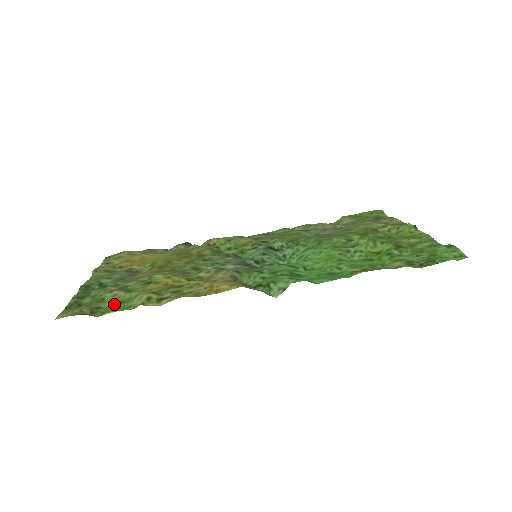
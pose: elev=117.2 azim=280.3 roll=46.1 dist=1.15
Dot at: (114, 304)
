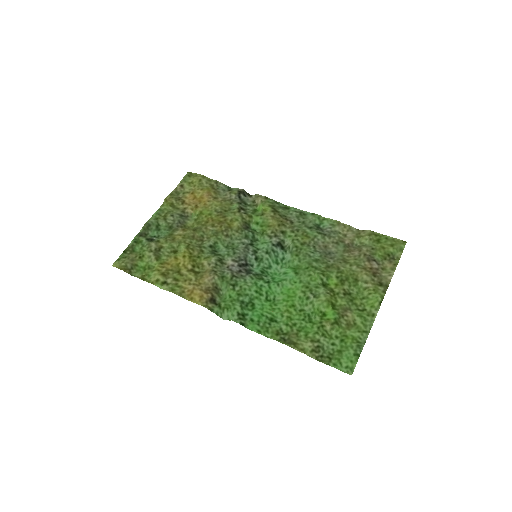
Dot at: (145, 266)
